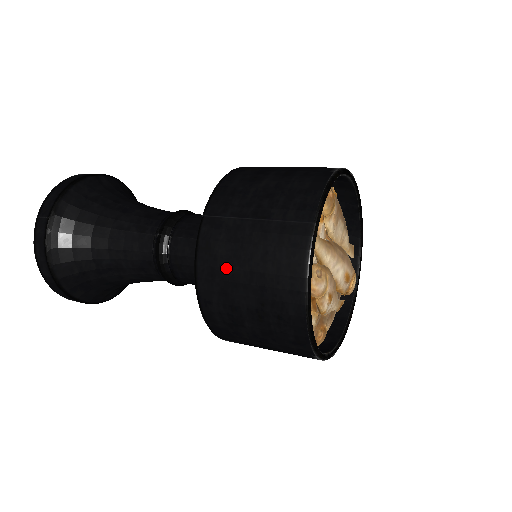
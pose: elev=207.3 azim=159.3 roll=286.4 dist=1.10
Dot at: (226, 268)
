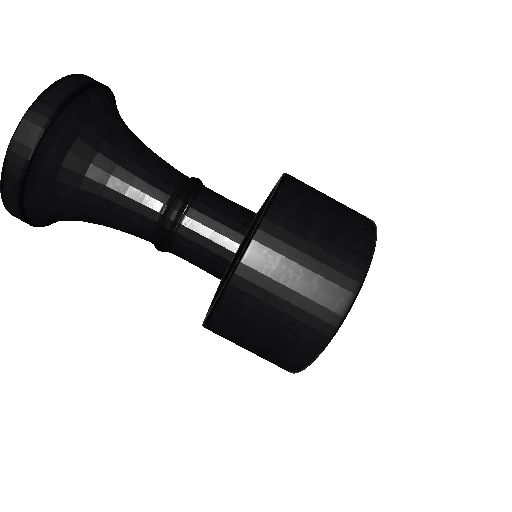
Dot at: (249, 318)
